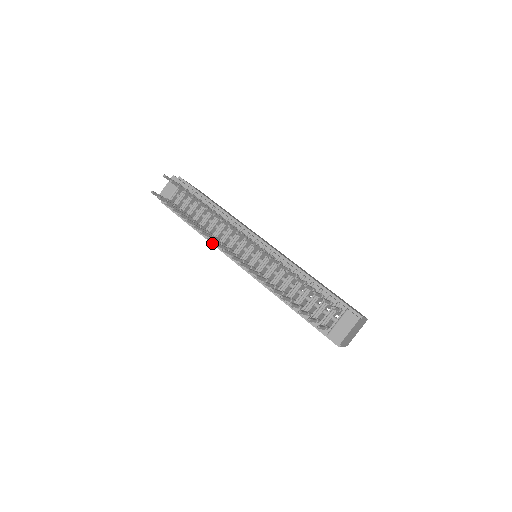
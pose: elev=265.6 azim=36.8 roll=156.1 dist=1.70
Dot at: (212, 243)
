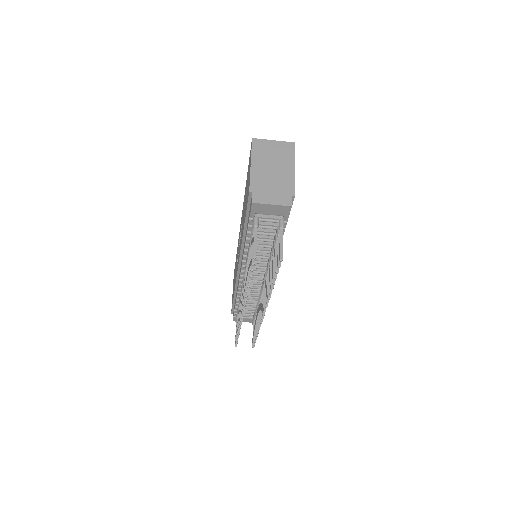
Dot at: (242, 246)
